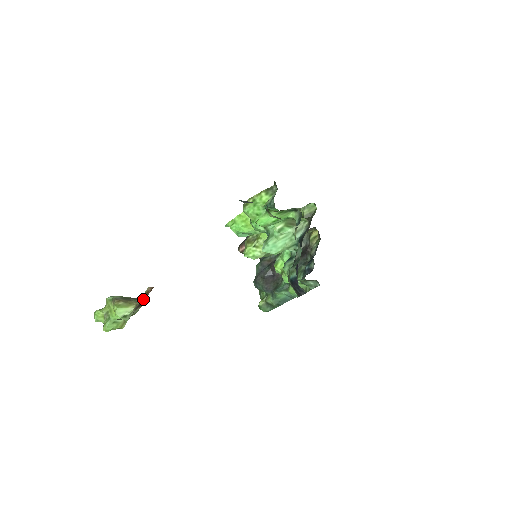
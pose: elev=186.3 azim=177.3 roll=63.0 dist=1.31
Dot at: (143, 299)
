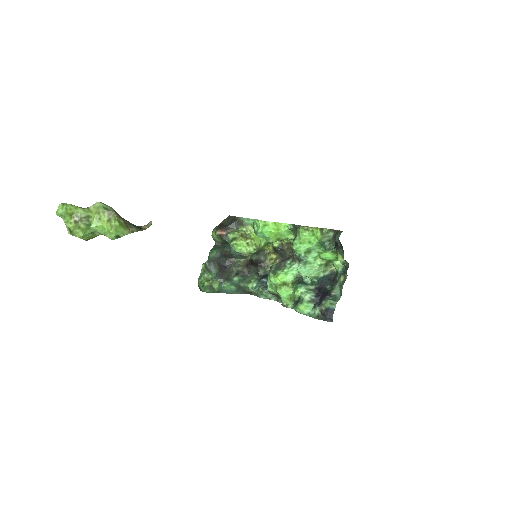
Dot at: (141, 229)
